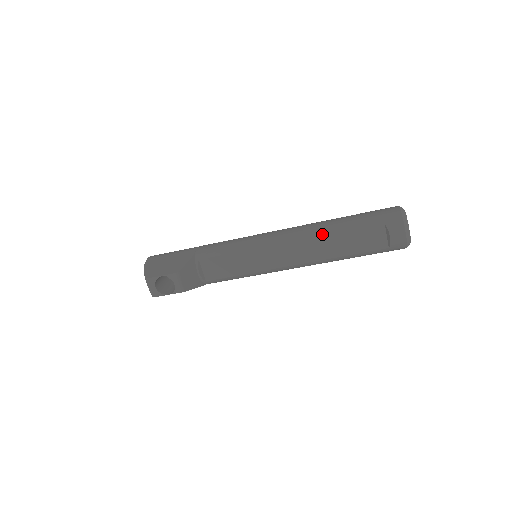
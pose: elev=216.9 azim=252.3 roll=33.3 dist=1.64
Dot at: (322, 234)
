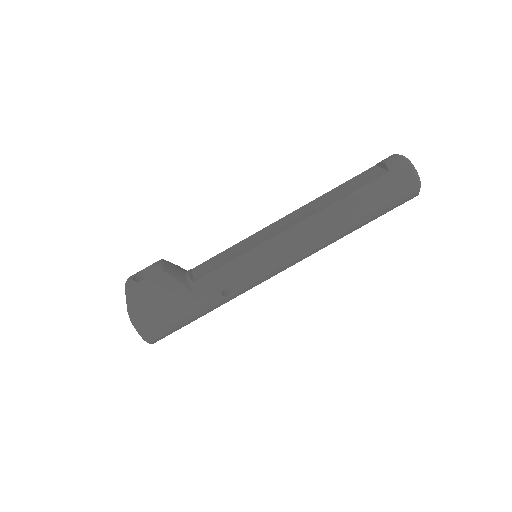
Dot at: (317, 198)
